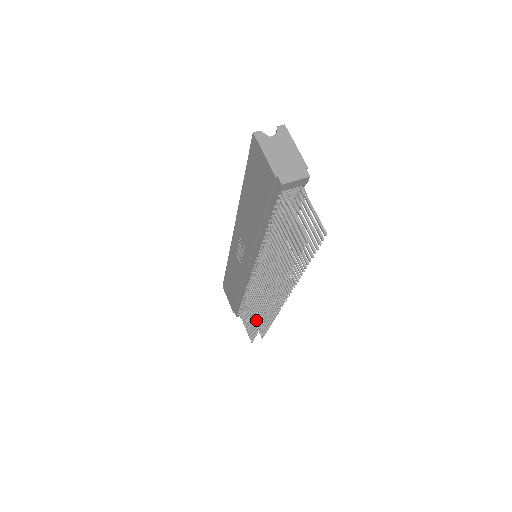
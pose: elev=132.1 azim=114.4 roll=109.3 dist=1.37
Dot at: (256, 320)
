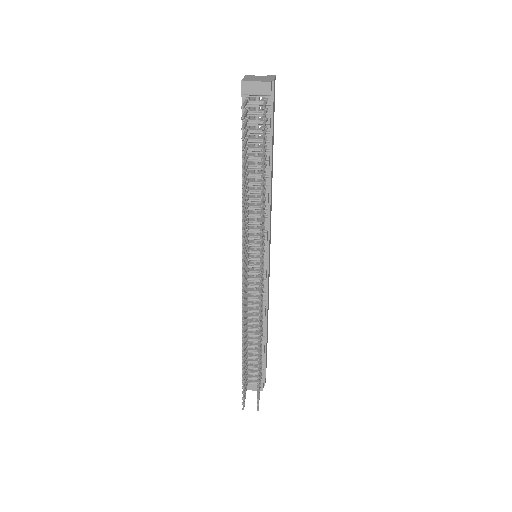
Dot at: (244, 351)
